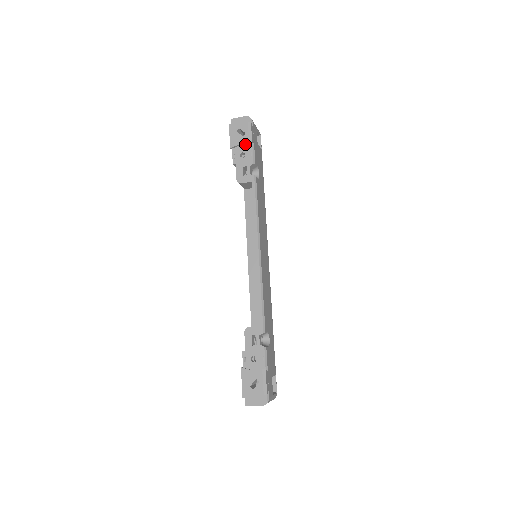
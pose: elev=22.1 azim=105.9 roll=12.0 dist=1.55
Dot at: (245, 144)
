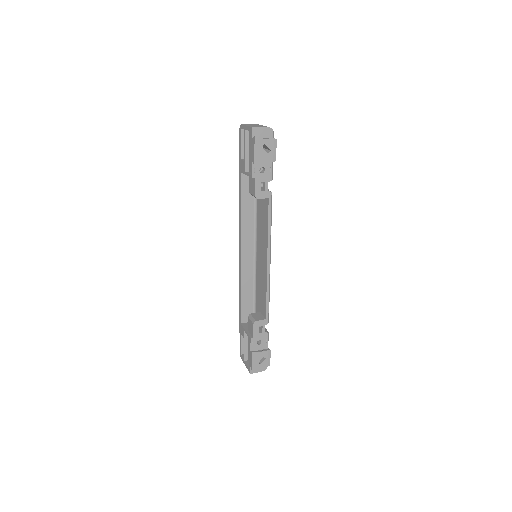
Dot at: (266, 159)
